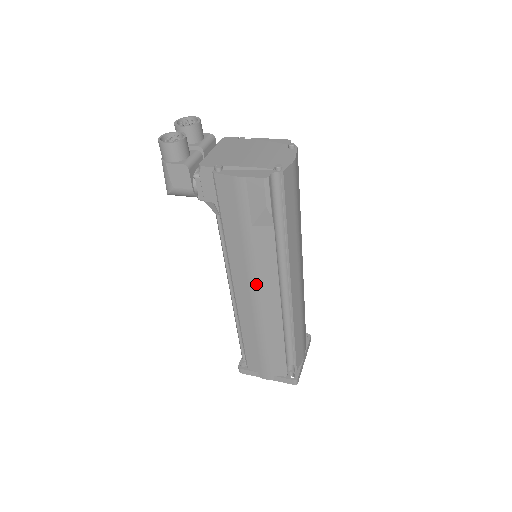
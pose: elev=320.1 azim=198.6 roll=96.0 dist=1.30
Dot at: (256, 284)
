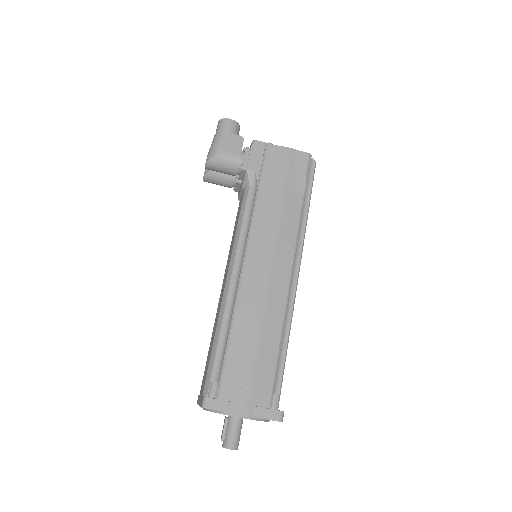
Dot at: (274, 252)
